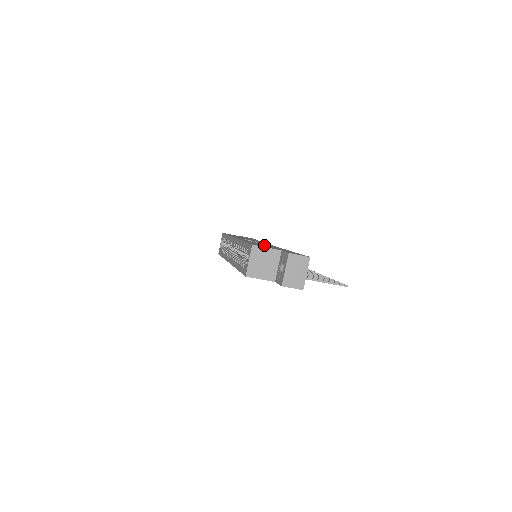
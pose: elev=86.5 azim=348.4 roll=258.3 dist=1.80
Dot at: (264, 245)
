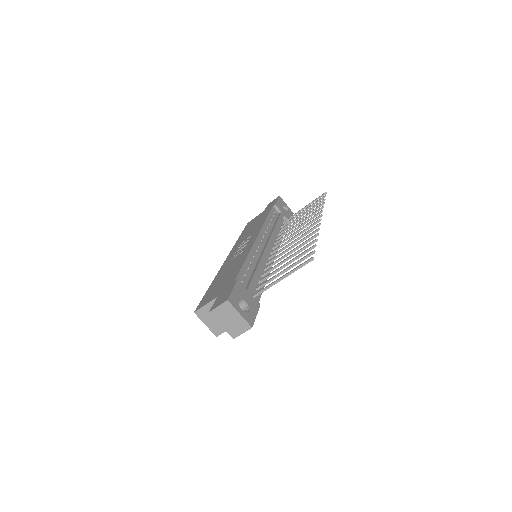
Dot at: (223, 279)
